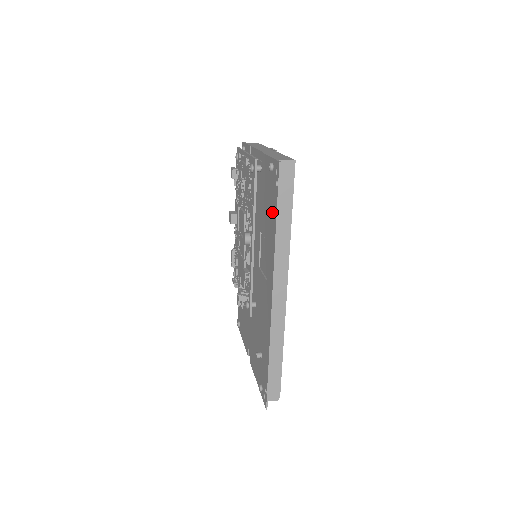
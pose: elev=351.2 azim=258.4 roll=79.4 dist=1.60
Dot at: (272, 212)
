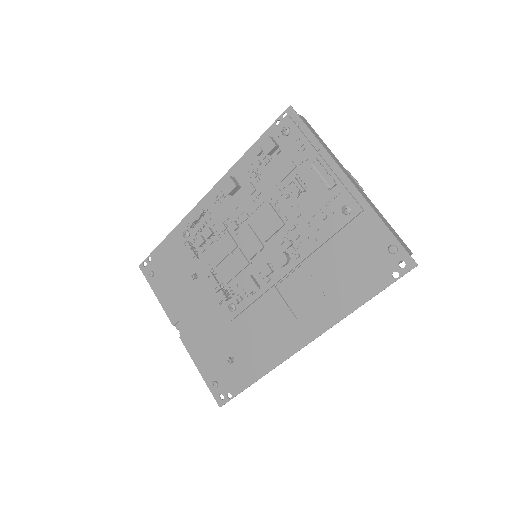
Dot at: (362, 284)
